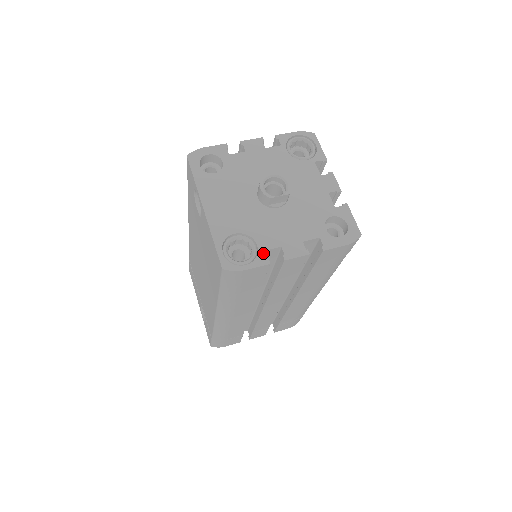
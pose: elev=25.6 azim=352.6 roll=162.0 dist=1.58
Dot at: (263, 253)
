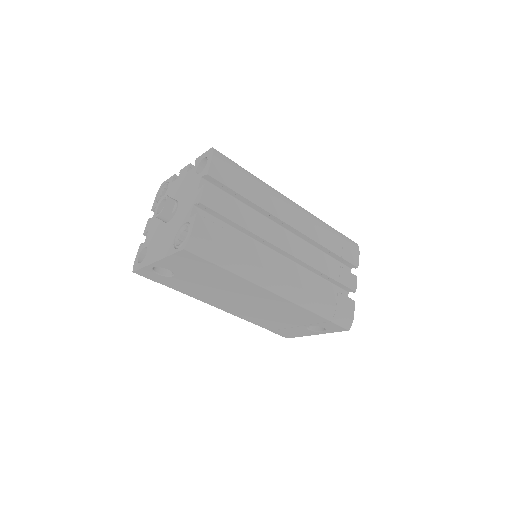
Dot at: (190, 218)
